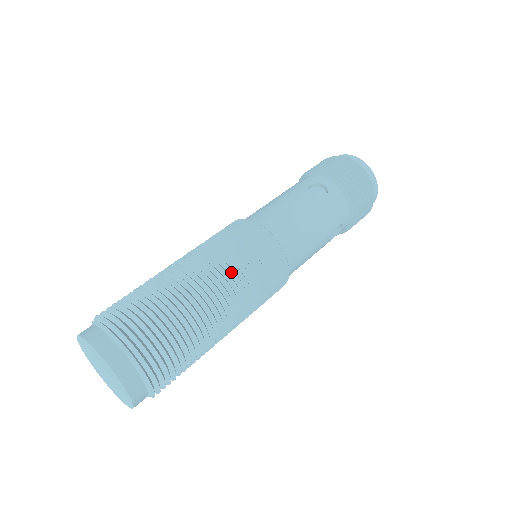
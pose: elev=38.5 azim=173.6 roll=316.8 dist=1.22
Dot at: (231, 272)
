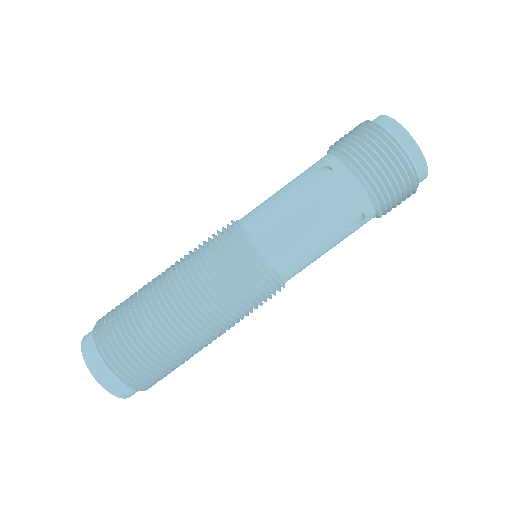
Dot at: (197, 284)
